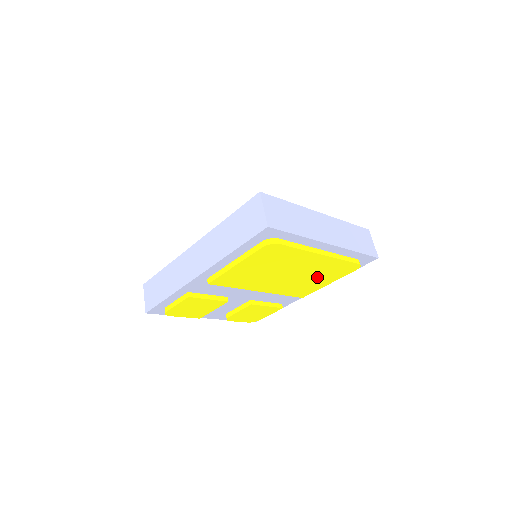
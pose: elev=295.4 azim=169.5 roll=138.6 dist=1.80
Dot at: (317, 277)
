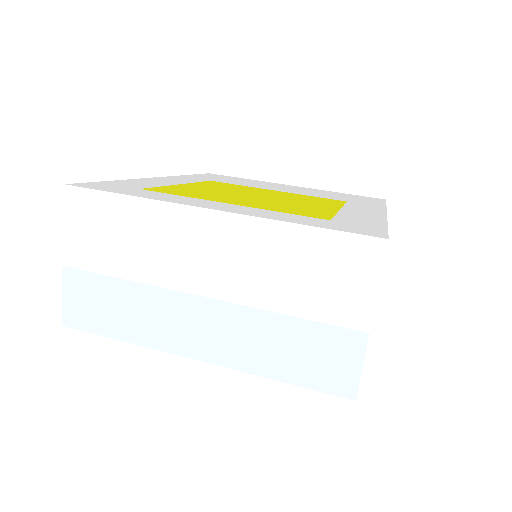
Dot at: occluded
